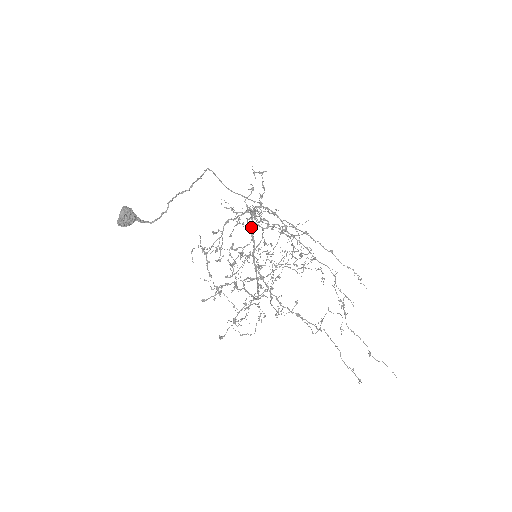
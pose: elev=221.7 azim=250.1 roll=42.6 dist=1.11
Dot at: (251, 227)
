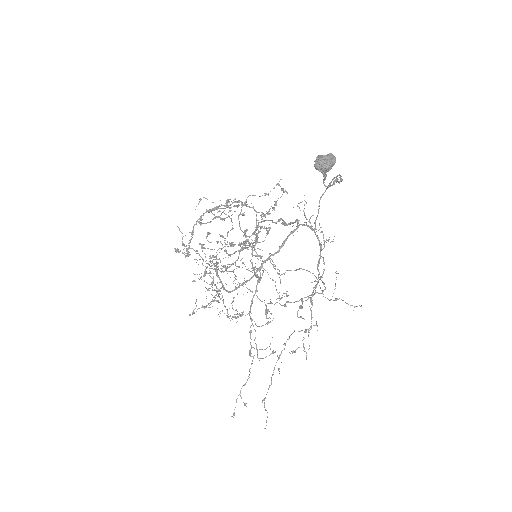
Dot at: occluded
